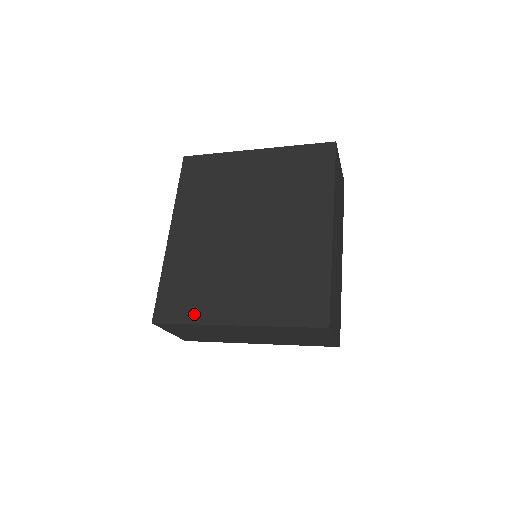
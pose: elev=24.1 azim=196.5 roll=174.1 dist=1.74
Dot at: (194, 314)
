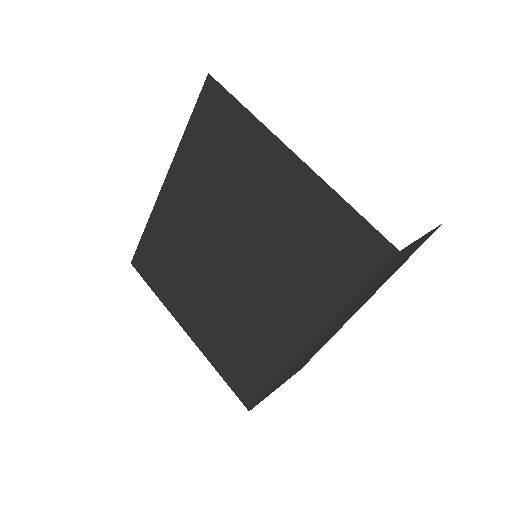
Dot at: (161, 291)
